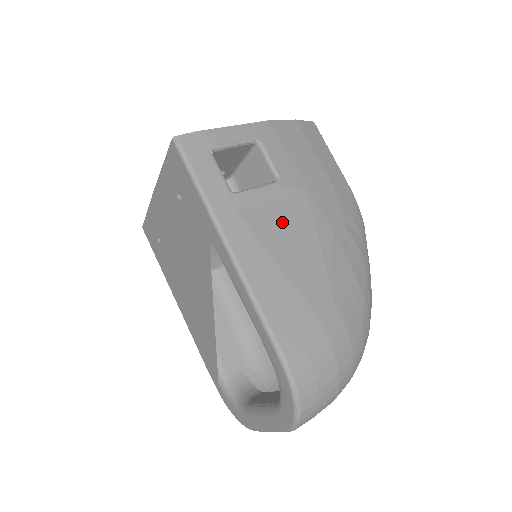
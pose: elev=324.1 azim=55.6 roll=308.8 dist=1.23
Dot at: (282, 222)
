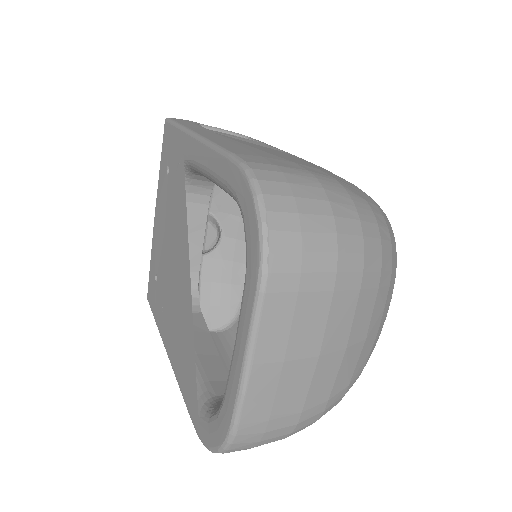
Dot at: (261, 147)
